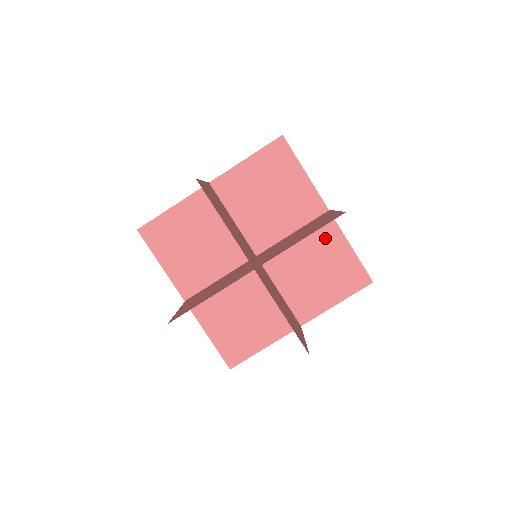
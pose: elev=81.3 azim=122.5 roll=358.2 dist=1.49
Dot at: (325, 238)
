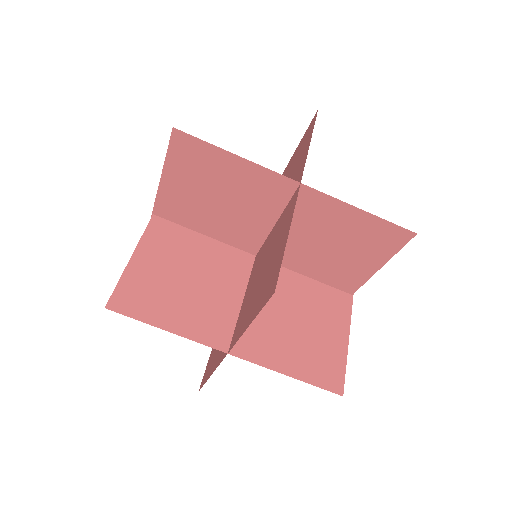
Dot at: occluded
